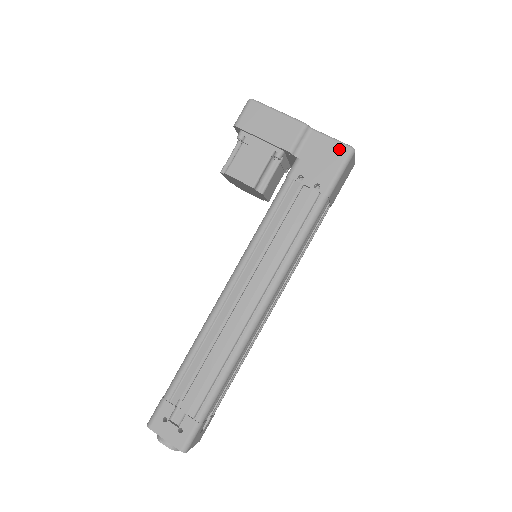
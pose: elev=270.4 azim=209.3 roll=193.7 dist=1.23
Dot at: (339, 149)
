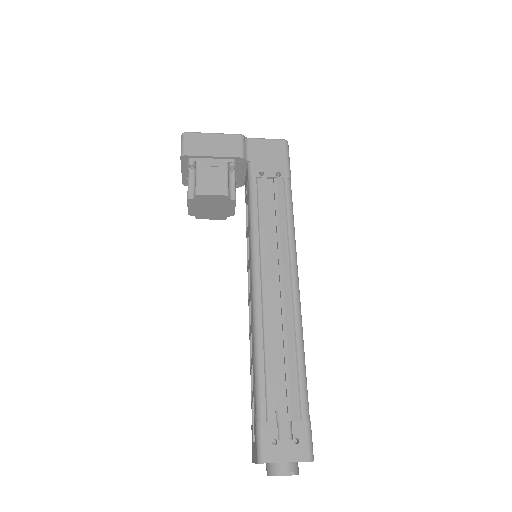
Dot at: (277, 144)
